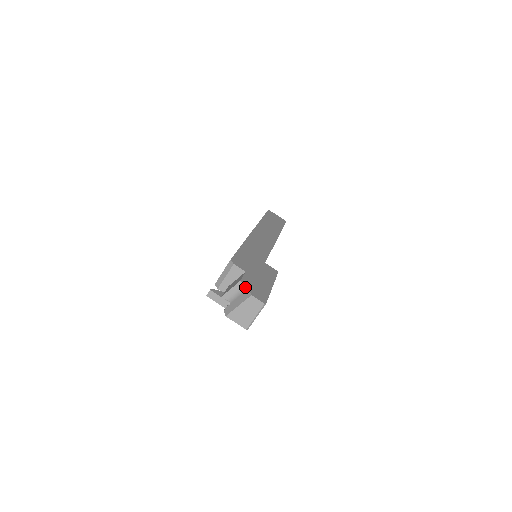
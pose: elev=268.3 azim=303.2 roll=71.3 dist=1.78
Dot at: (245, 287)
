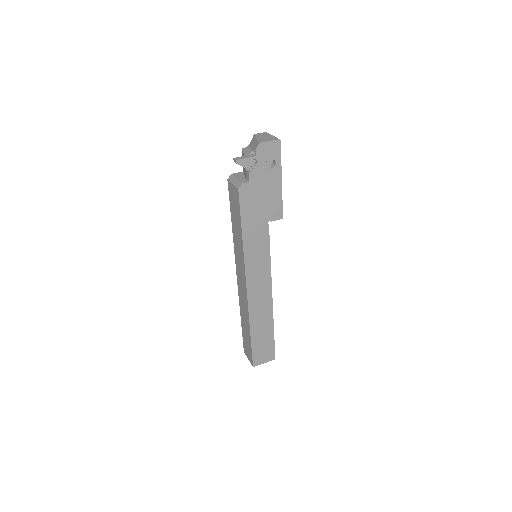
Dot at: (248, 146)
